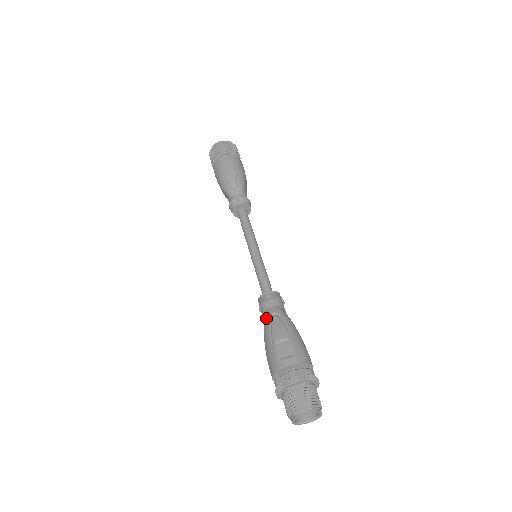
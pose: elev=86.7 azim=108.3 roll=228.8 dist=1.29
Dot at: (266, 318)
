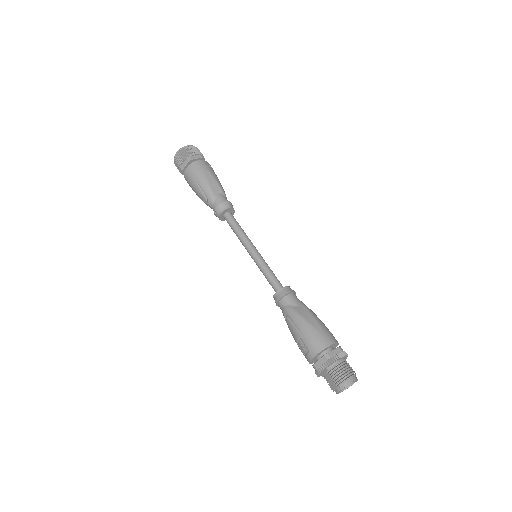
Dot at: occluded
